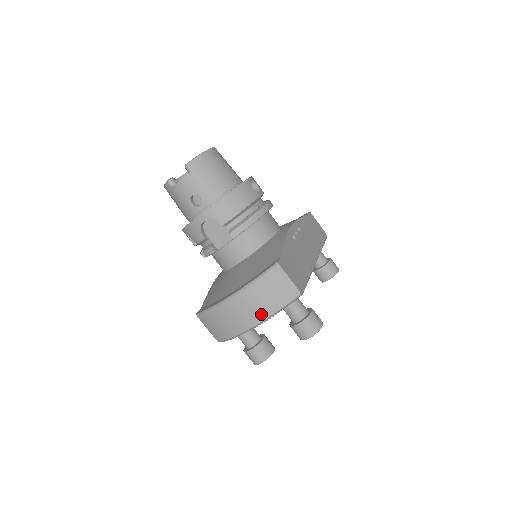
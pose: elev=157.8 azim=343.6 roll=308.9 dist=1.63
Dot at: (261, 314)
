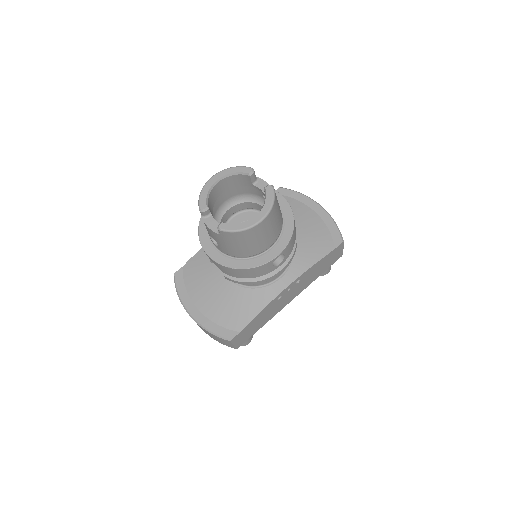
Dot at: (205, 332)
